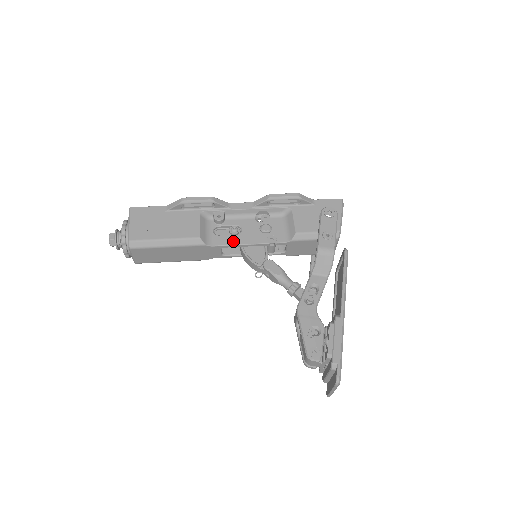
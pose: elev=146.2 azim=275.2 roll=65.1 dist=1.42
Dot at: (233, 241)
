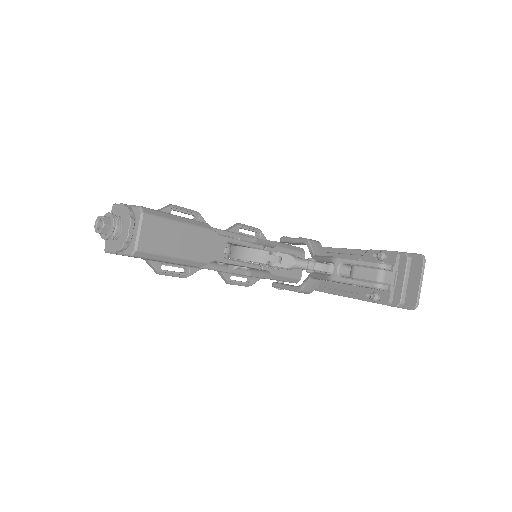
Dot at: (233, 238)
